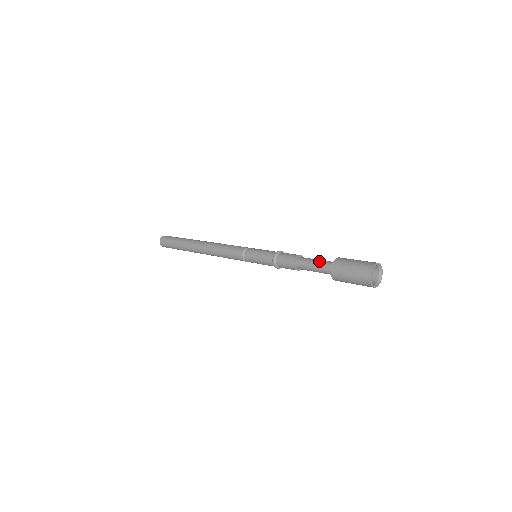
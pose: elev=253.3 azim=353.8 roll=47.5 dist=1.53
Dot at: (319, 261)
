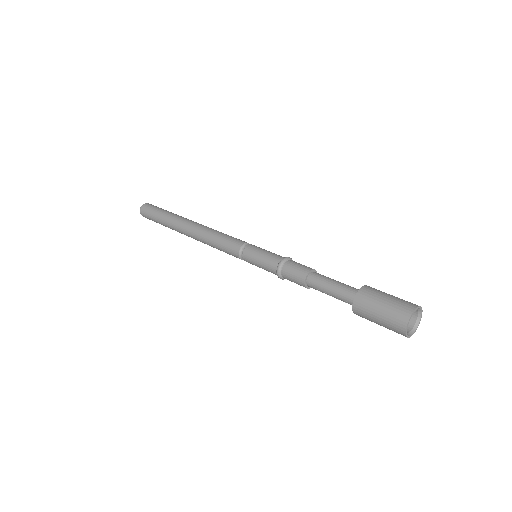
Dot at: occluded
